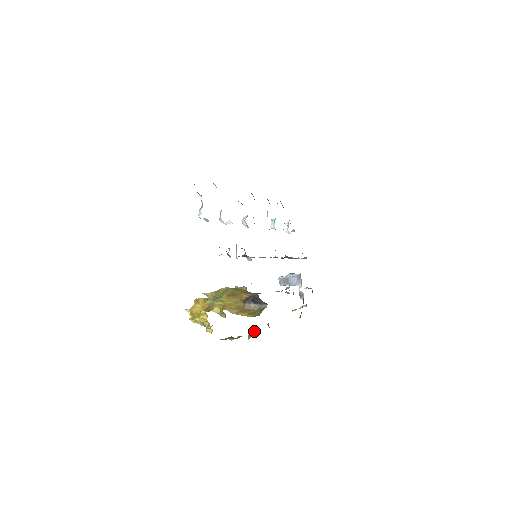
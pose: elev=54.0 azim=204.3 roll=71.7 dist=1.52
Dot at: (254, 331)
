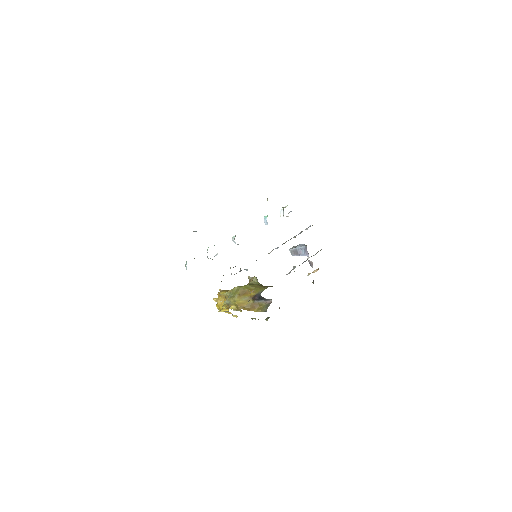
Dot at: (268, 317)
